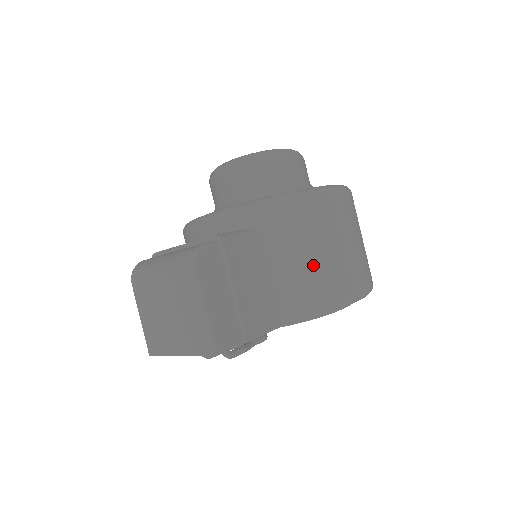
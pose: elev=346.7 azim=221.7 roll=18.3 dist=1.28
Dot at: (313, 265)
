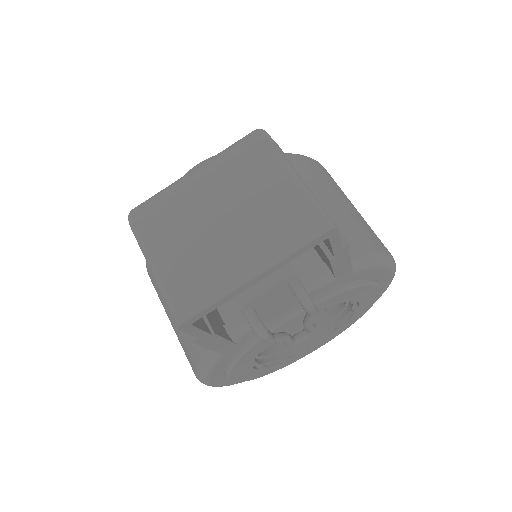
Dot at: (351, 213)
